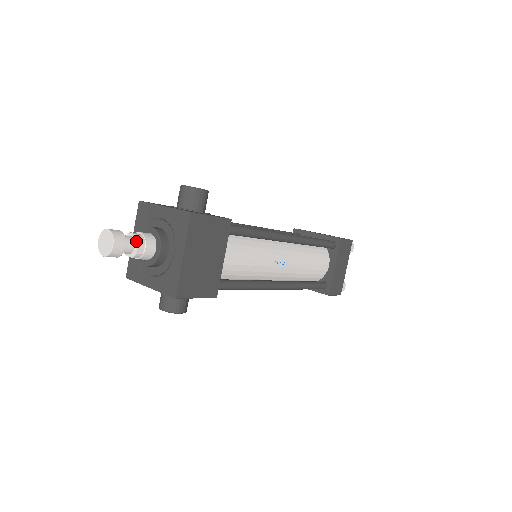
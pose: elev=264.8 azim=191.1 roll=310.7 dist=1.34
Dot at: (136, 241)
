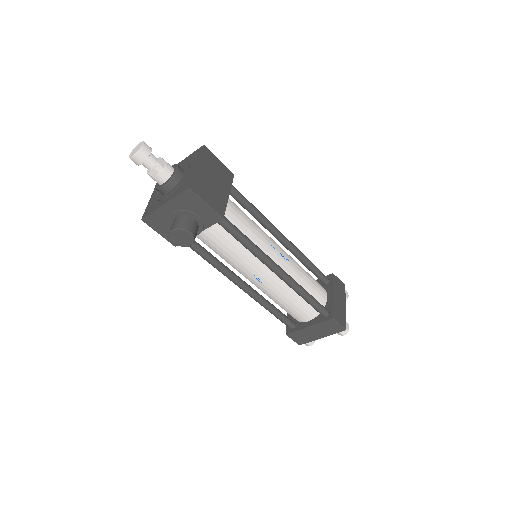
Dot at: (159, 159)
